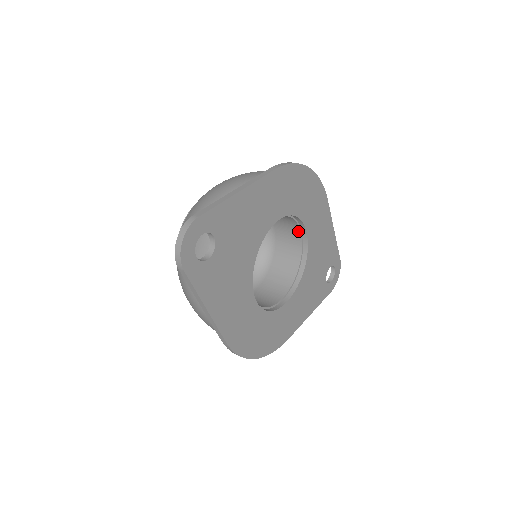
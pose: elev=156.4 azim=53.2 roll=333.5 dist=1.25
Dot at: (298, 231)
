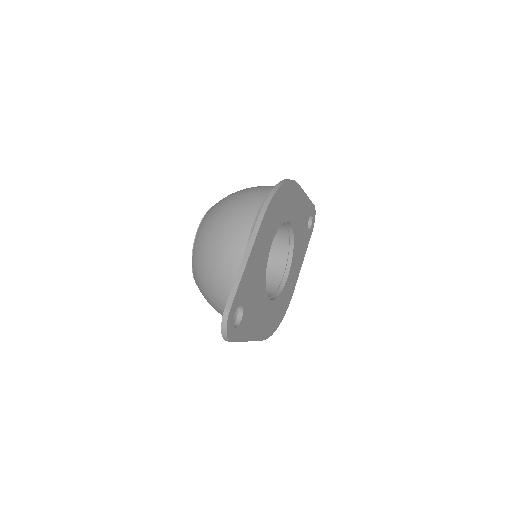
Dot at: occluded
